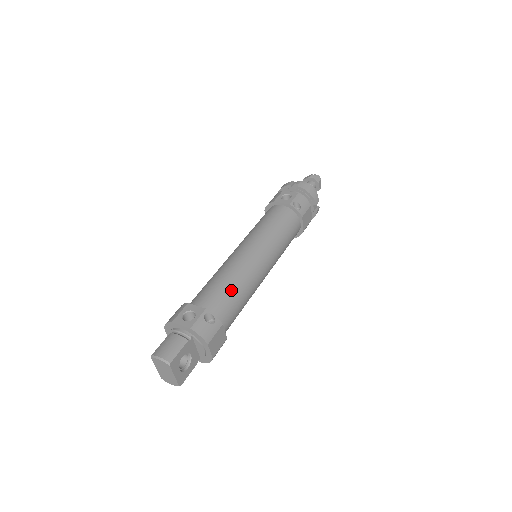
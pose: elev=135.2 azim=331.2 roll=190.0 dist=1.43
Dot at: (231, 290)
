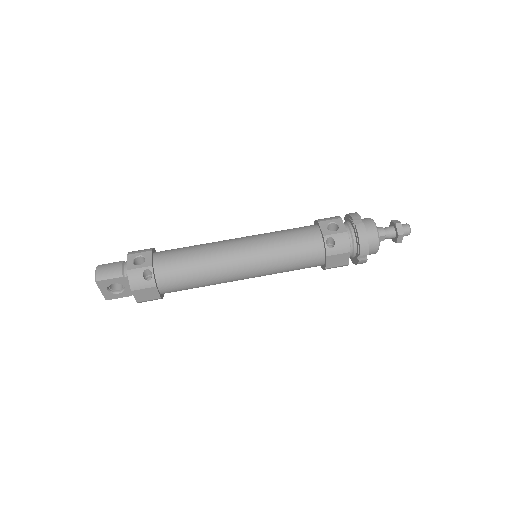
Dot at: (189, 267)
